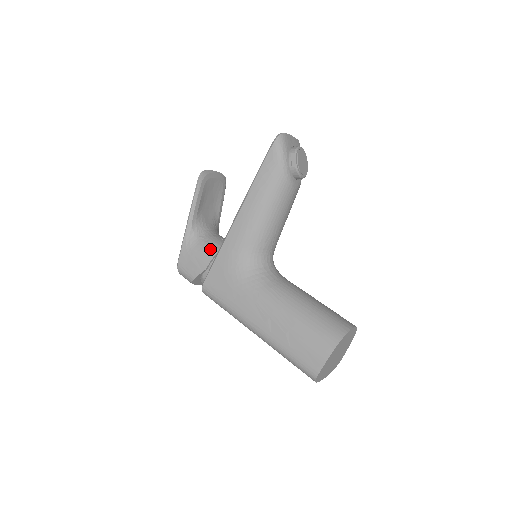
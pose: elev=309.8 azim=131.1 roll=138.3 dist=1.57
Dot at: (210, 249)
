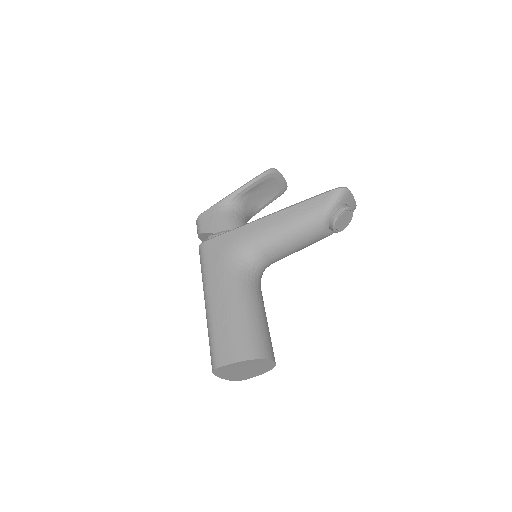
Dot at: (230, 223)
